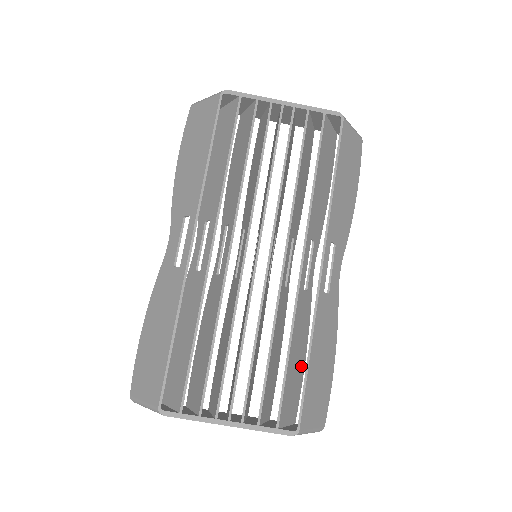
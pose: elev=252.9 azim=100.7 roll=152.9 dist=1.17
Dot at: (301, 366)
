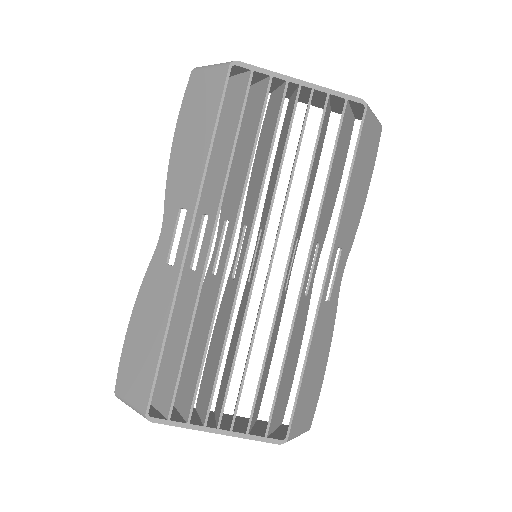
Dot at: (293, 370)
